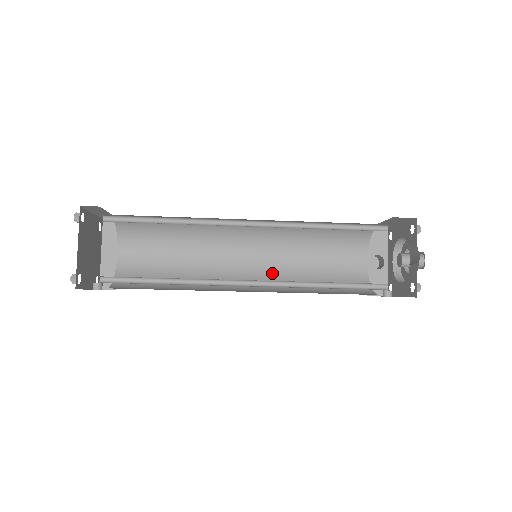
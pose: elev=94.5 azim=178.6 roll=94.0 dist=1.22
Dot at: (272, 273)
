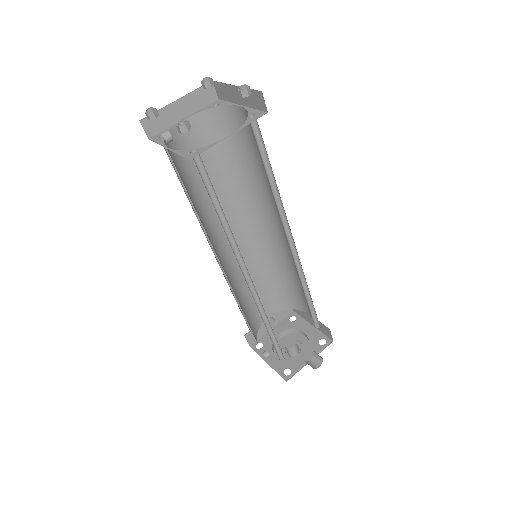
Dot at: (233, 265)
